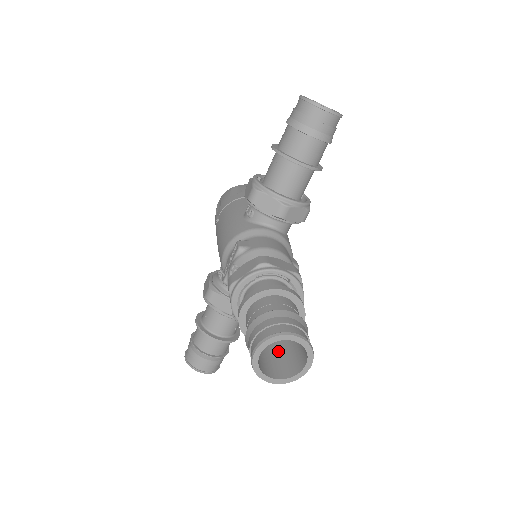
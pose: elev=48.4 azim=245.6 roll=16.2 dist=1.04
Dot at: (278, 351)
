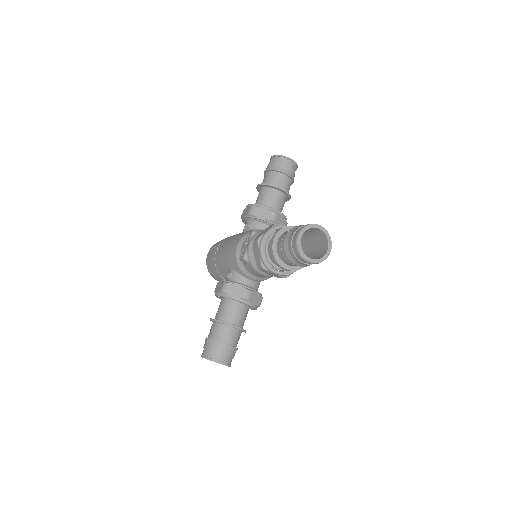
Dot at: occluded
